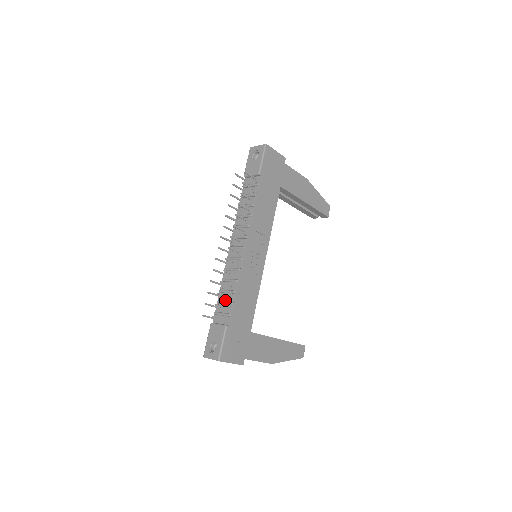
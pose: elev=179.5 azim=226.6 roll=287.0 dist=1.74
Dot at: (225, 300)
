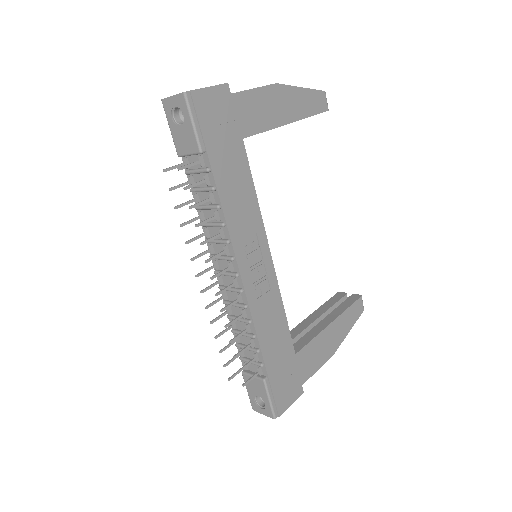
Dot at: (245, 344)
